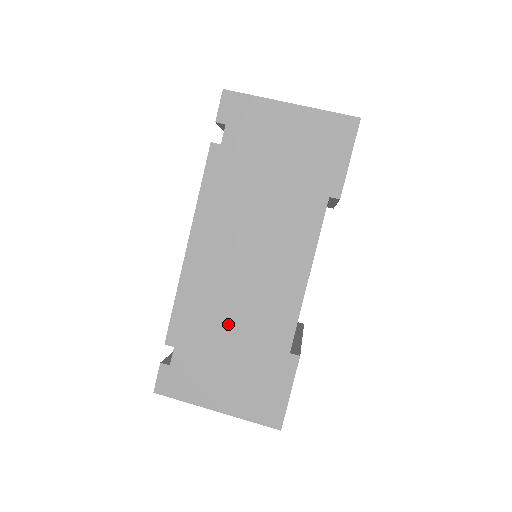
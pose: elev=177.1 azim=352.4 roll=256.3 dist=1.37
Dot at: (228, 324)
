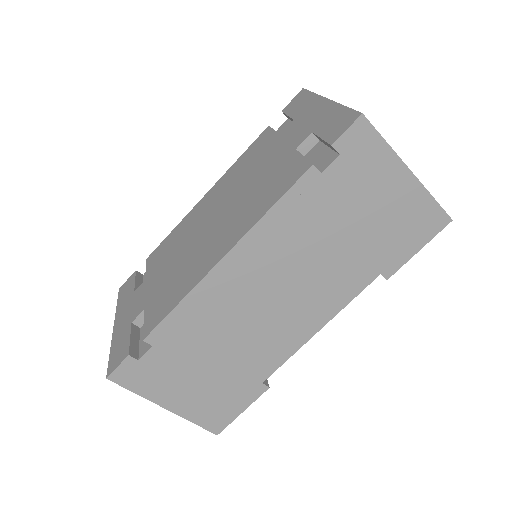
Dot at: (221, 344)
